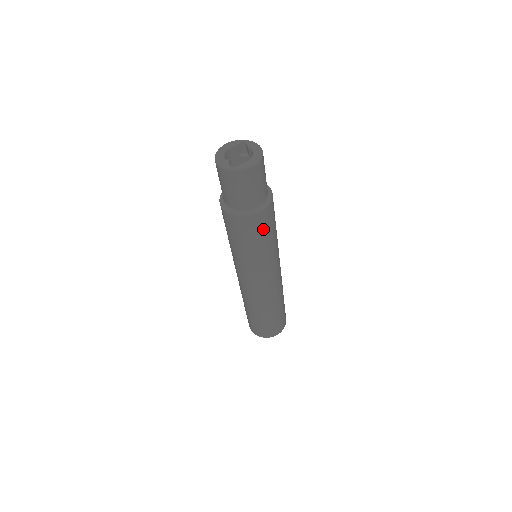
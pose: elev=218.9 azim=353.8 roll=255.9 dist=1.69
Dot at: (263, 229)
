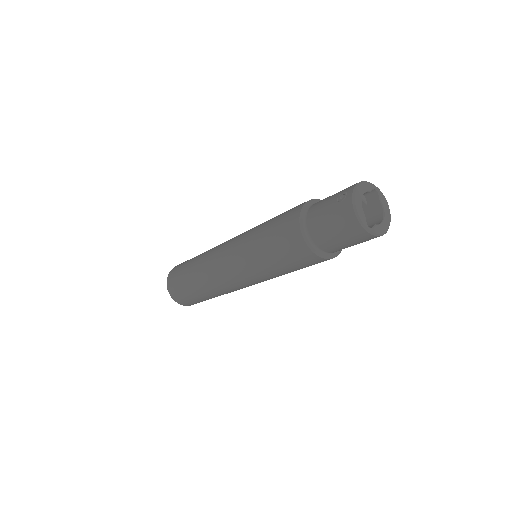
Dot at: occluded
